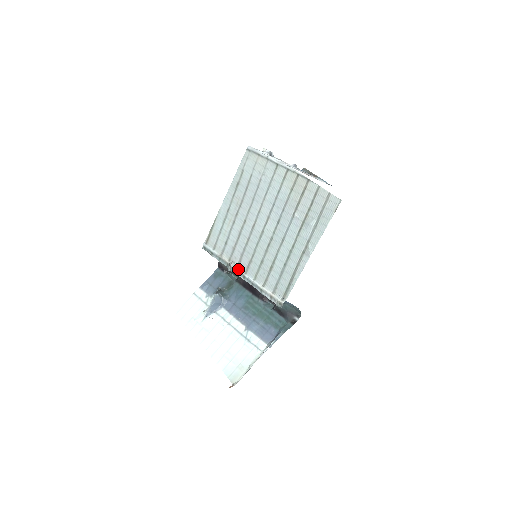
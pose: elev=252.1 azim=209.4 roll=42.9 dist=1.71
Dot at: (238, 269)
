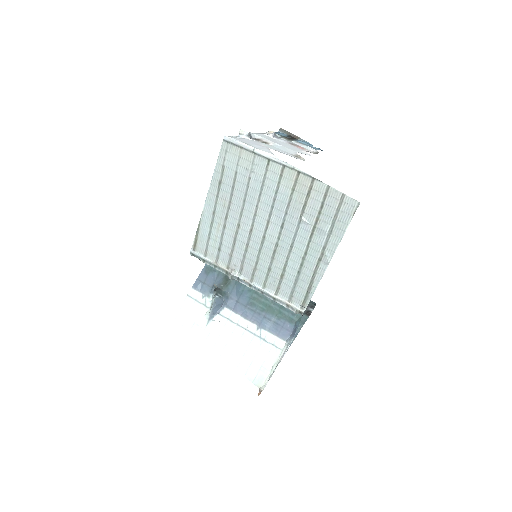
Dot at: (241, 278)
